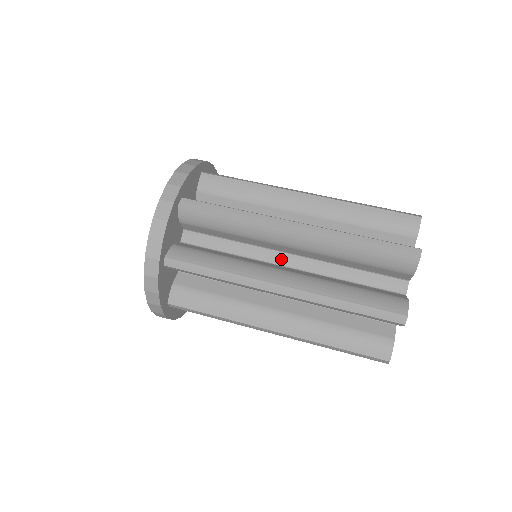
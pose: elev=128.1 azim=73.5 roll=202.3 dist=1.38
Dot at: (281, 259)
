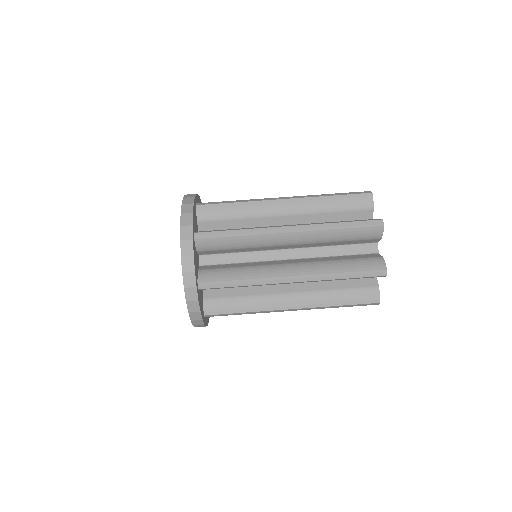
Dot at: (282, 255)
